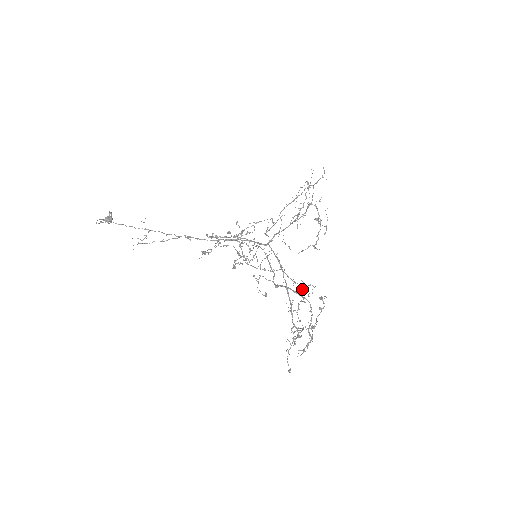
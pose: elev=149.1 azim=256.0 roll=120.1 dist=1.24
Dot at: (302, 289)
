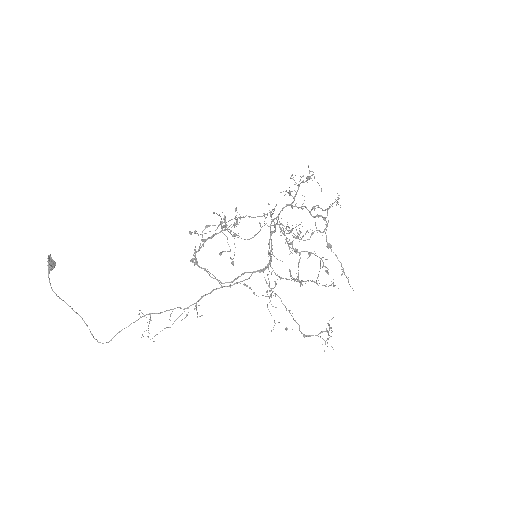
Dot at: (326, 331)
